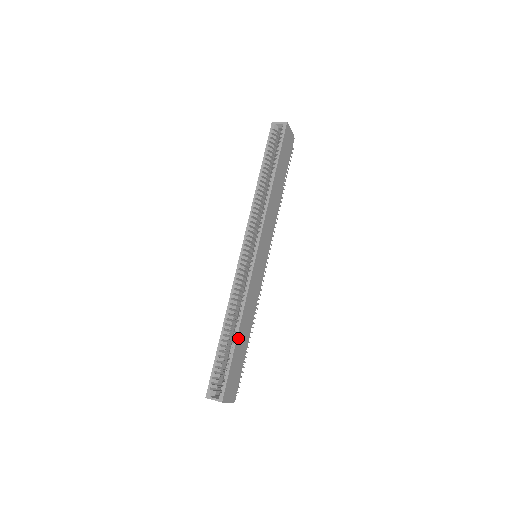
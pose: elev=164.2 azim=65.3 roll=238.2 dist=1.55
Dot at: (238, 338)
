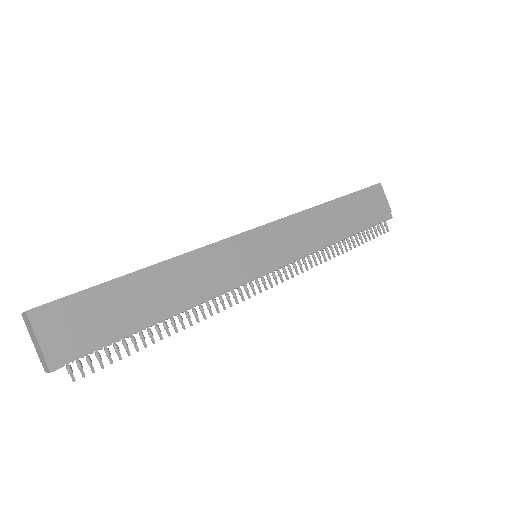
Dot at: (139, 276)
